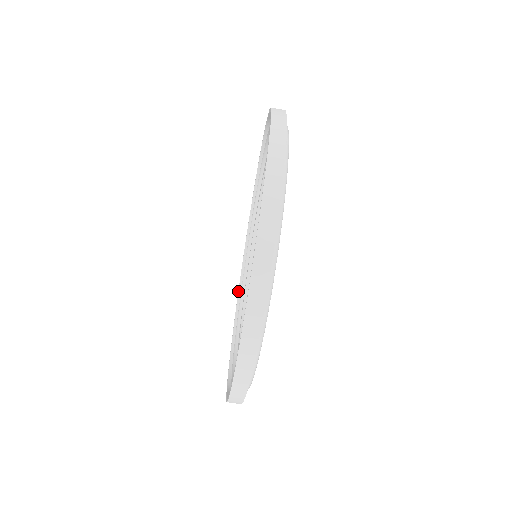
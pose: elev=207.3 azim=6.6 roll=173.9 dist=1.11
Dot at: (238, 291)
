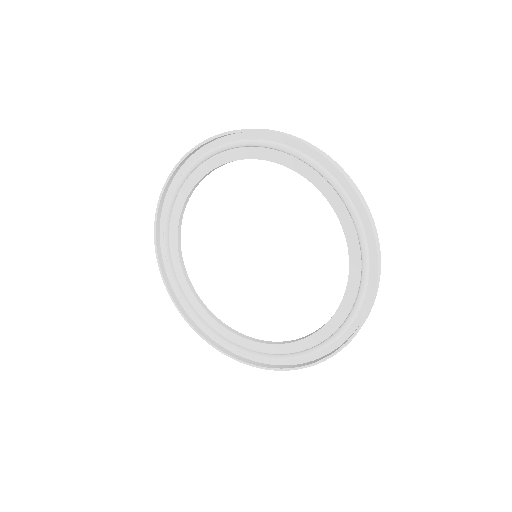
Dot at: (156, 234)
